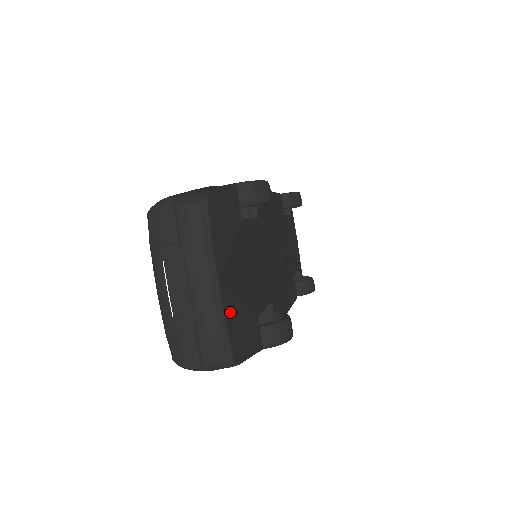
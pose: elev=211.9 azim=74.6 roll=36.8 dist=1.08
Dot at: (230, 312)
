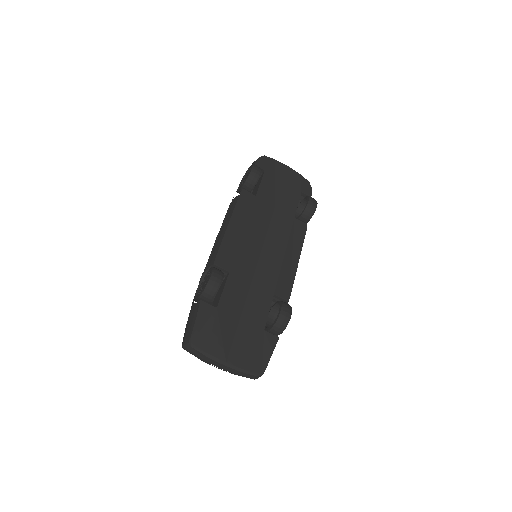
Dot at: (243, 361)
